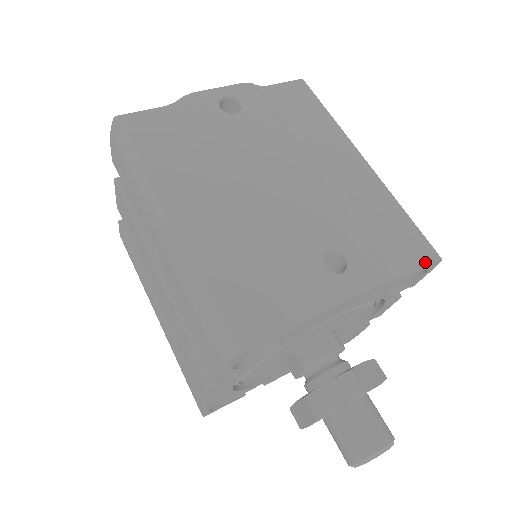
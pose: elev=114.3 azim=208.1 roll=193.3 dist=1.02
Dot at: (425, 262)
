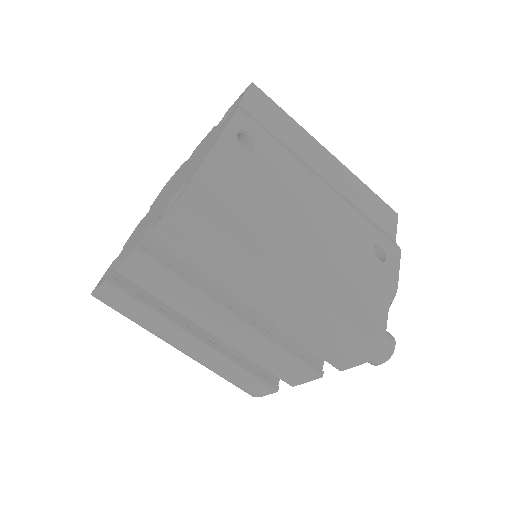
Dot at: (395, 221)
